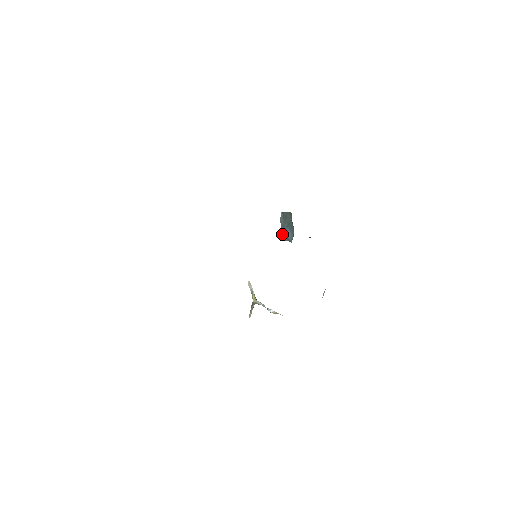
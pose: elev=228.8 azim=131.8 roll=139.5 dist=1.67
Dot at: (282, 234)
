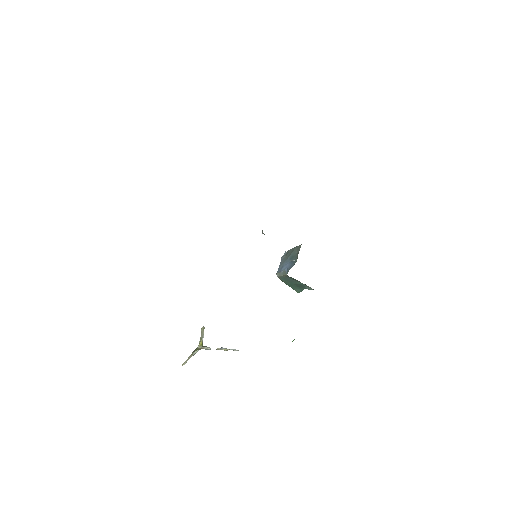
Dot at: (278, 270)
